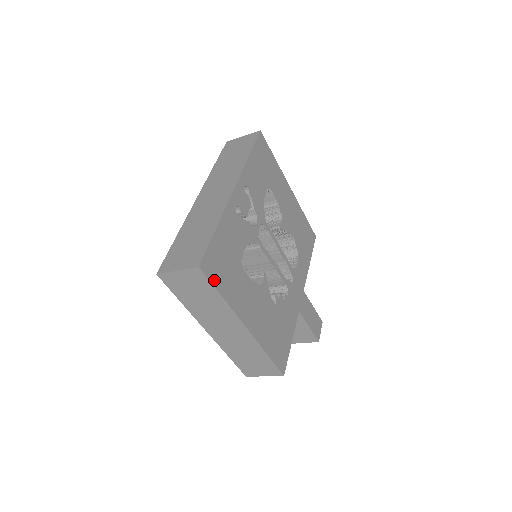
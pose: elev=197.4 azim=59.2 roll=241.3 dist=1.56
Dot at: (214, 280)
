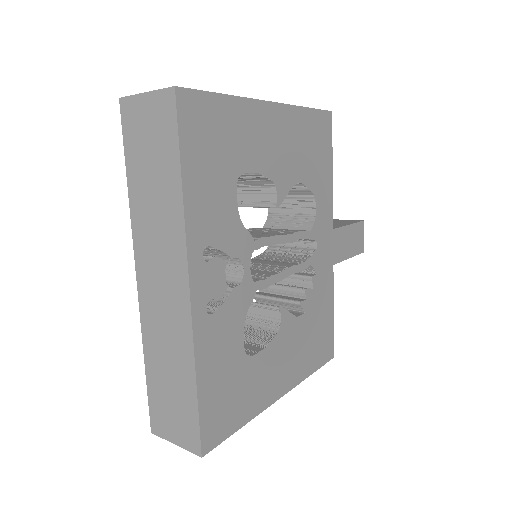
Dot at: (225, 432)
